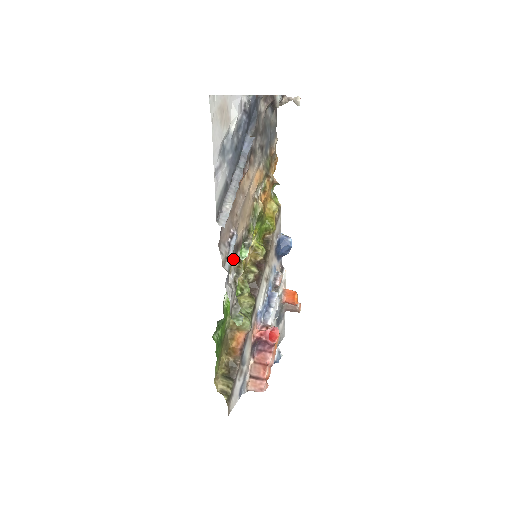
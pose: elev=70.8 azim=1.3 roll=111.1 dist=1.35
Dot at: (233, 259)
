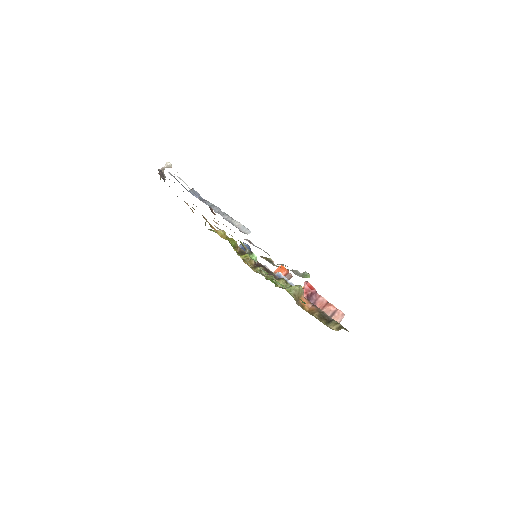
Dot at: occluded
